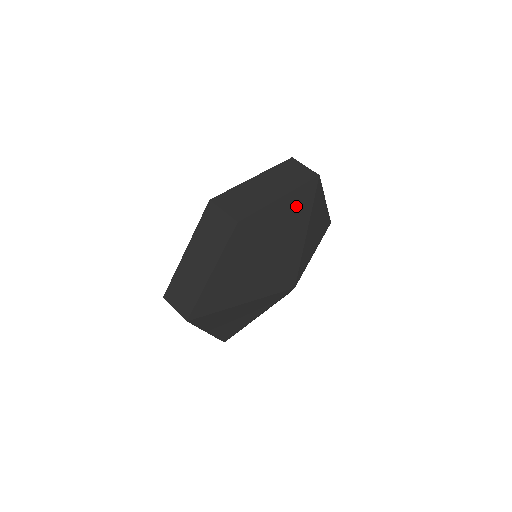
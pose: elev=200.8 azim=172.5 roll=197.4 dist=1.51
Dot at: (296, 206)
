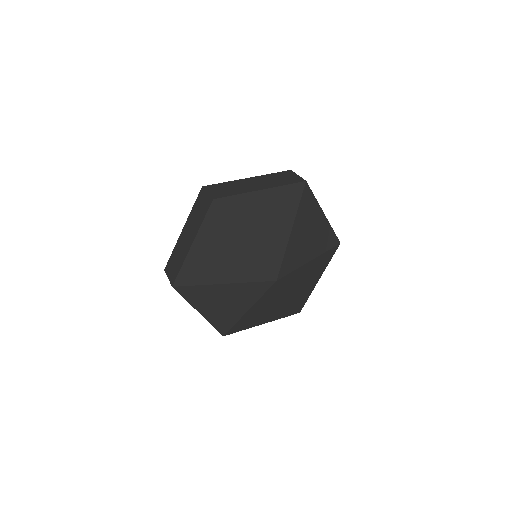
Dot at: (322, 234)
